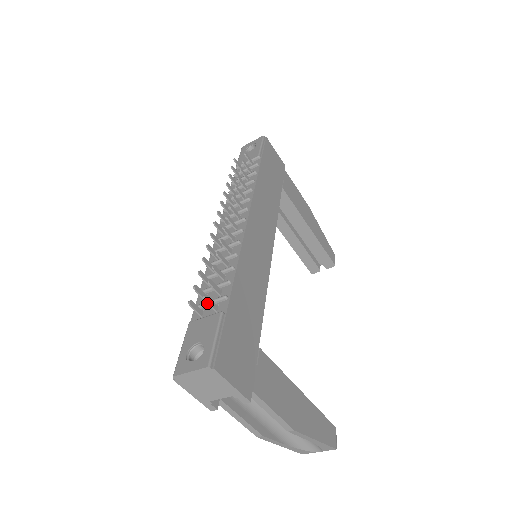
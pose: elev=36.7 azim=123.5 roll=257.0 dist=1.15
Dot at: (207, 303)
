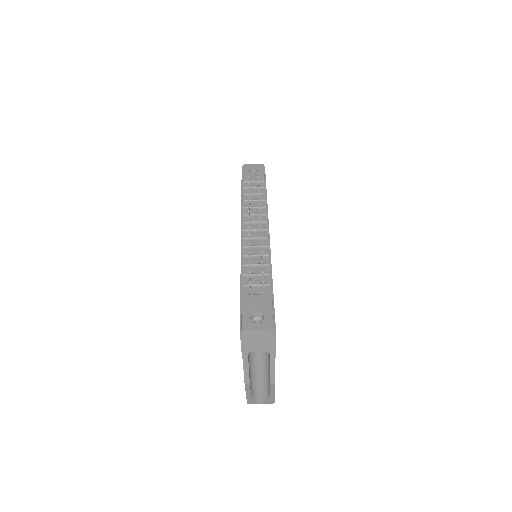
Dot at: (263, 286)
